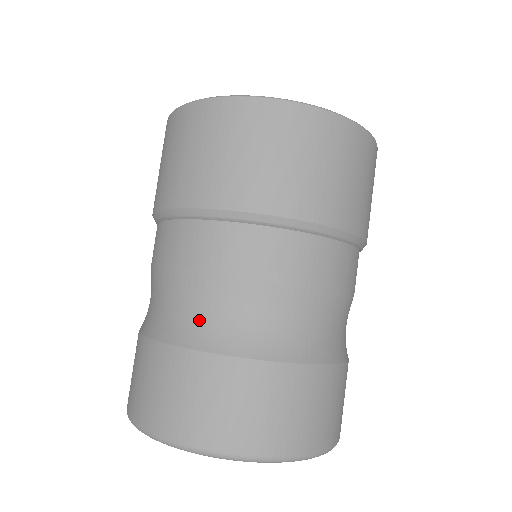
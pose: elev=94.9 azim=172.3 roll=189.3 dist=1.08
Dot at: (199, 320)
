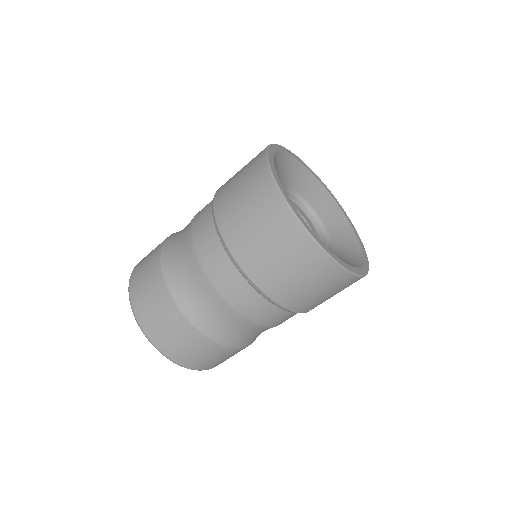
Dot at: (179, 272)
